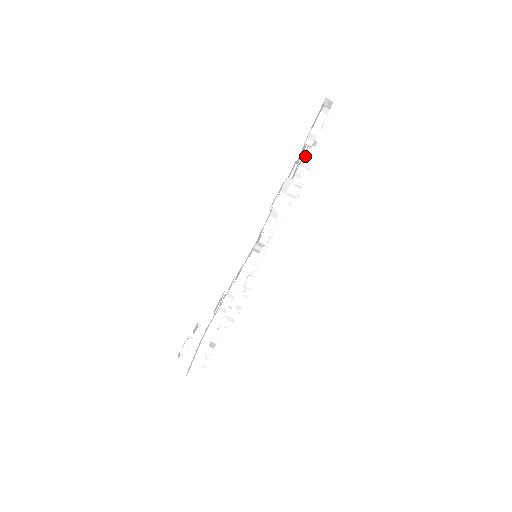
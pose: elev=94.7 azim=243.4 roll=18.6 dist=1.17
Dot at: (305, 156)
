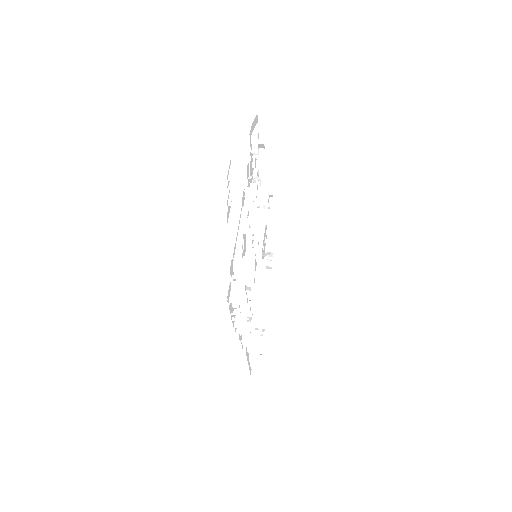
Dot at: occluded
